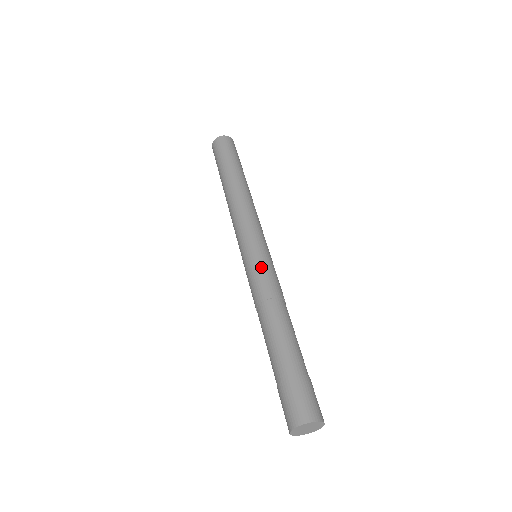
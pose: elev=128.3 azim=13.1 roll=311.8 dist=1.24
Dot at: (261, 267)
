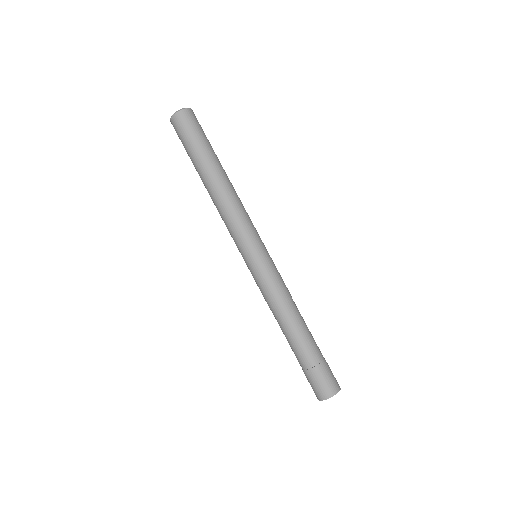
Dot at: (265, 276)
